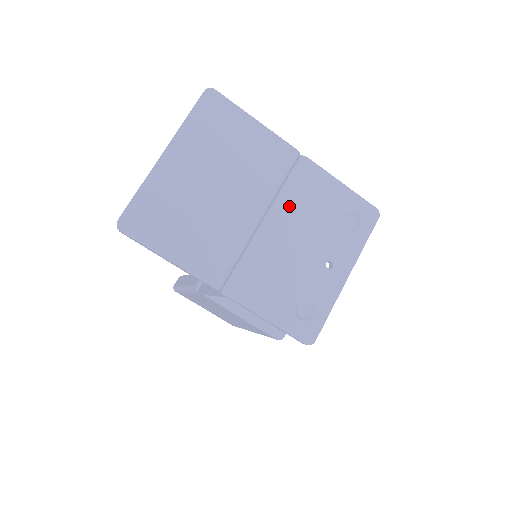
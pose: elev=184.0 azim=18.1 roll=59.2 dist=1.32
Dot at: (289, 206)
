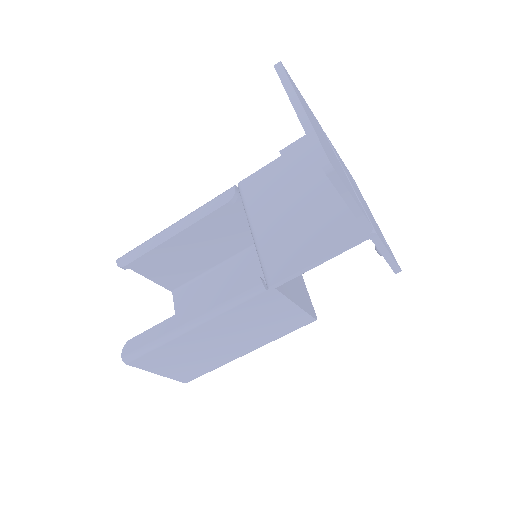
Dot at: (343, 167)
